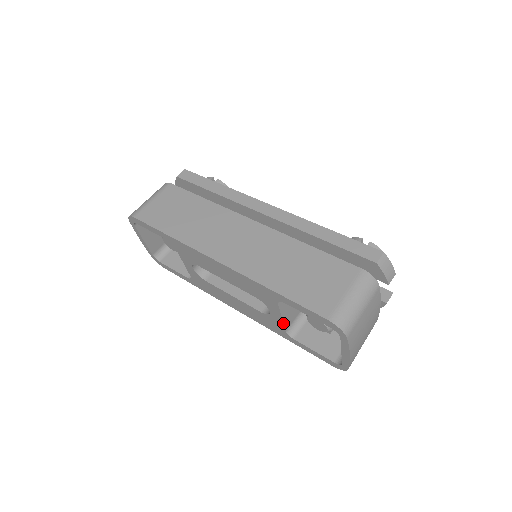
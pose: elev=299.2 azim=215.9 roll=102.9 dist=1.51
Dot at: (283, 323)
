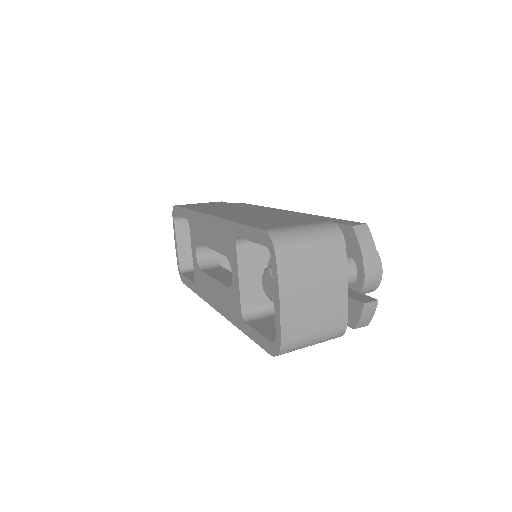
Dot at: (239, 290)
